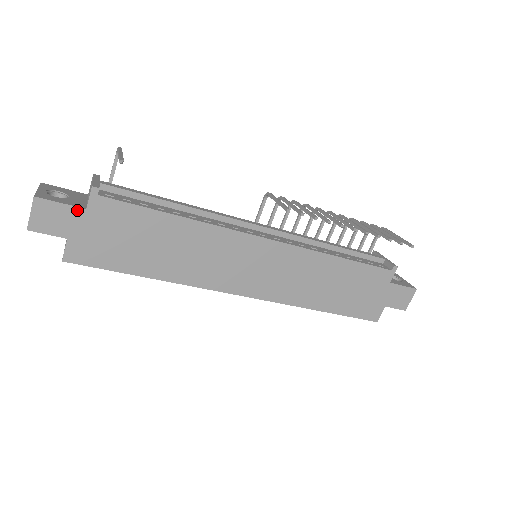
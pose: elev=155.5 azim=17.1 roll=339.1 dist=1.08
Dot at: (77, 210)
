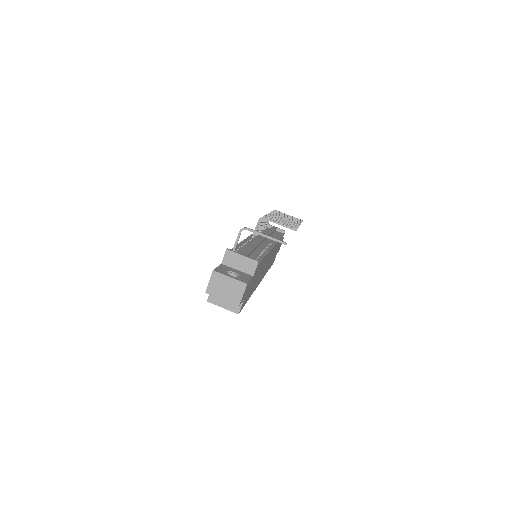
Dot at: (251, 280)
